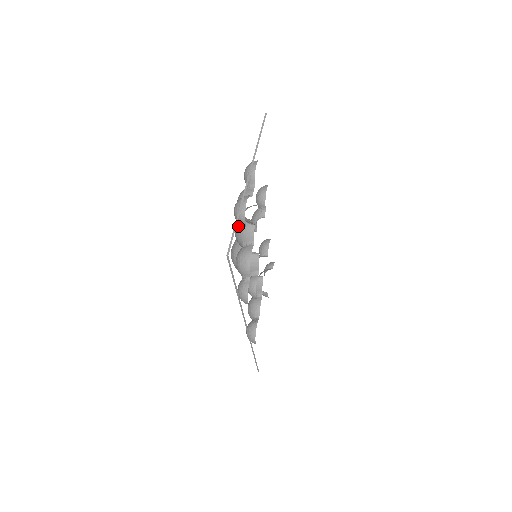
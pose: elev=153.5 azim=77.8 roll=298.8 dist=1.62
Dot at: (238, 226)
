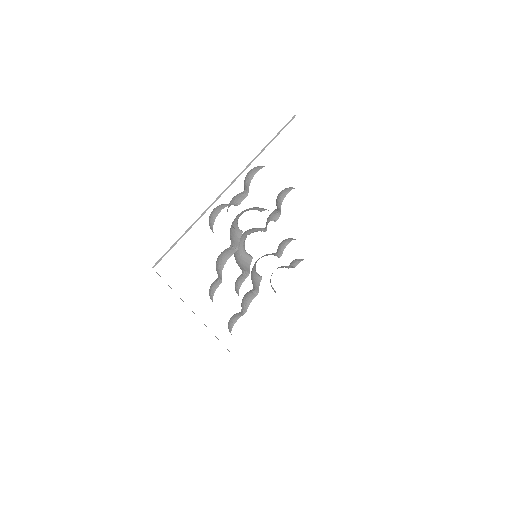
Dot at: (232, 224)
